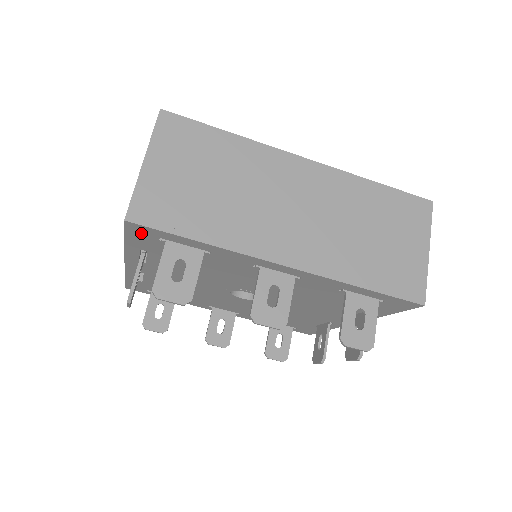
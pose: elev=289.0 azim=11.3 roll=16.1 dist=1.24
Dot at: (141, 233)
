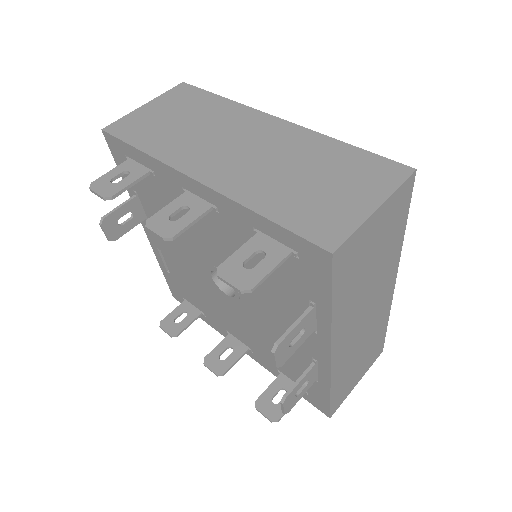
Dot at: (117, 151)
